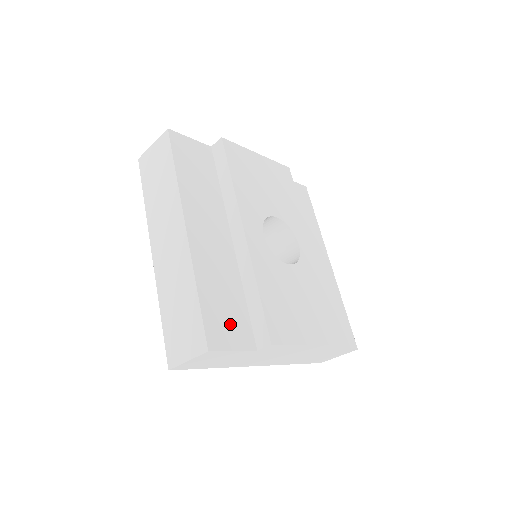
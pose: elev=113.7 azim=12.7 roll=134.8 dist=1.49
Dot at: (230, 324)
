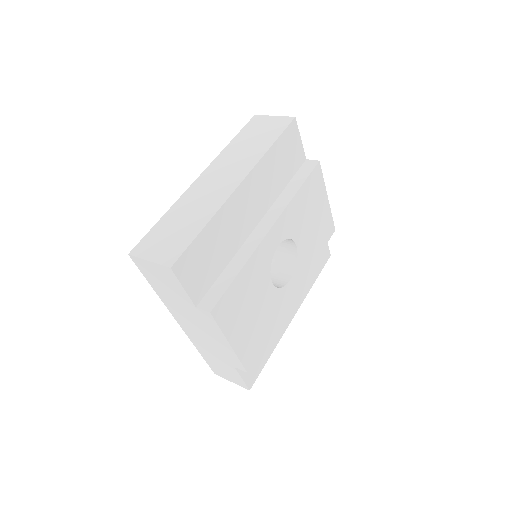
Dot at: (200, 270)
